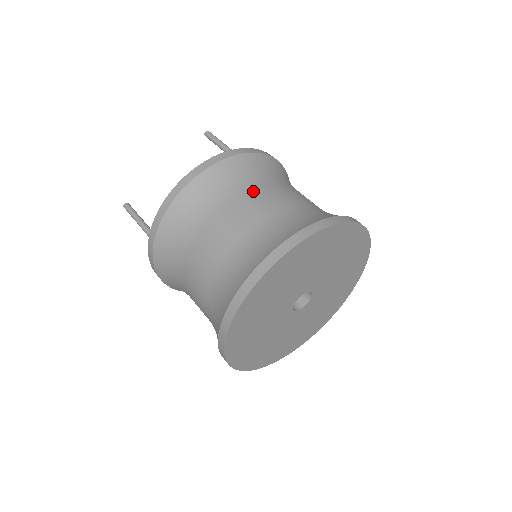
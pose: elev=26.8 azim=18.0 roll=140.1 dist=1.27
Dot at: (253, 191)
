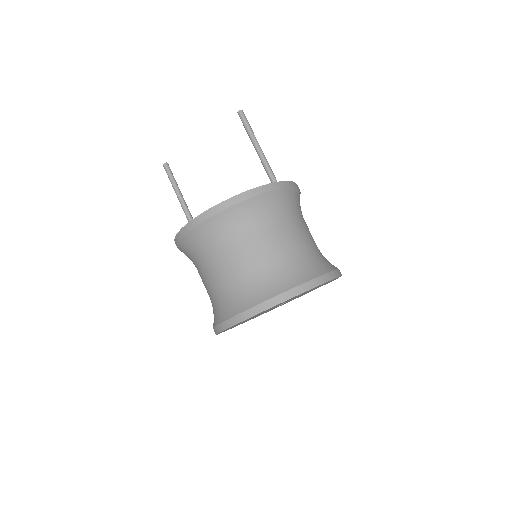
Dot at: (252, 238)
